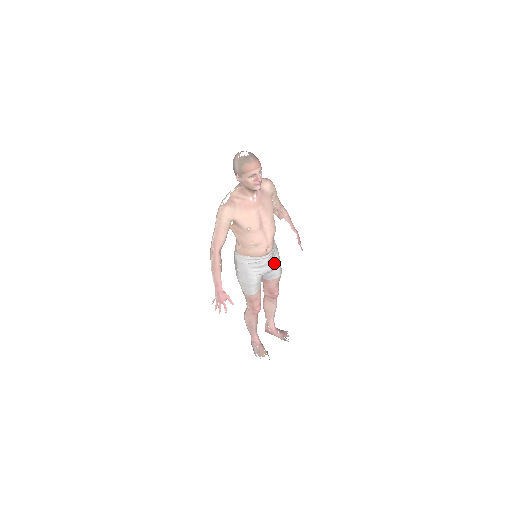
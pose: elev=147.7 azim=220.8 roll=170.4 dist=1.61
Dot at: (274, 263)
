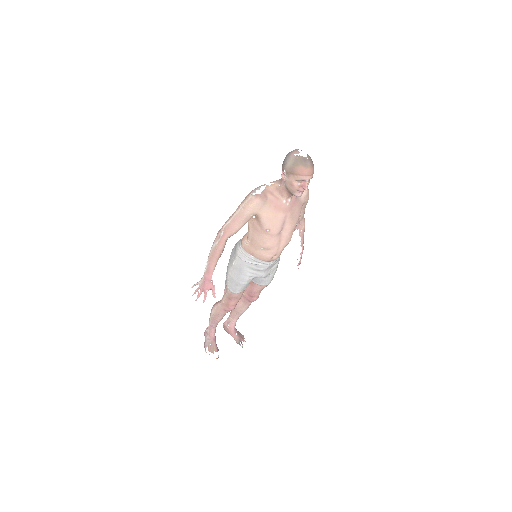
Dot at: (271, 271)
